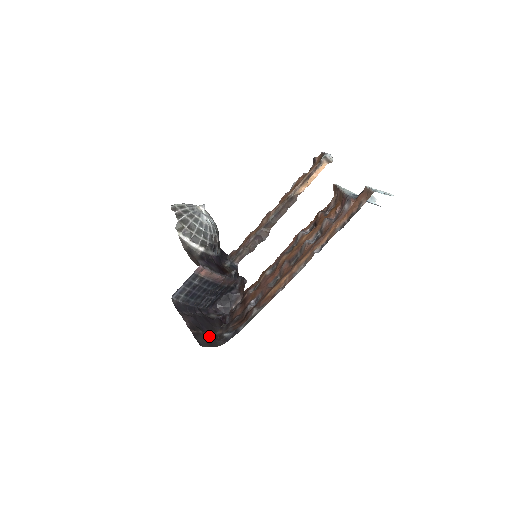
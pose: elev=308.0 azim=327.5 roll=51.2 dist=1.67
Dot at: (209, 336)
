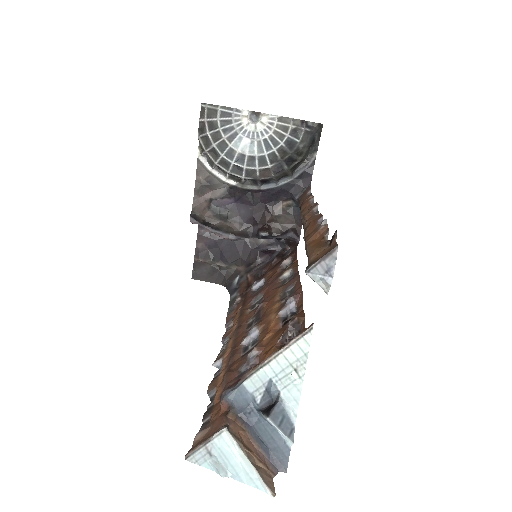
Dot at: (221, 268)
